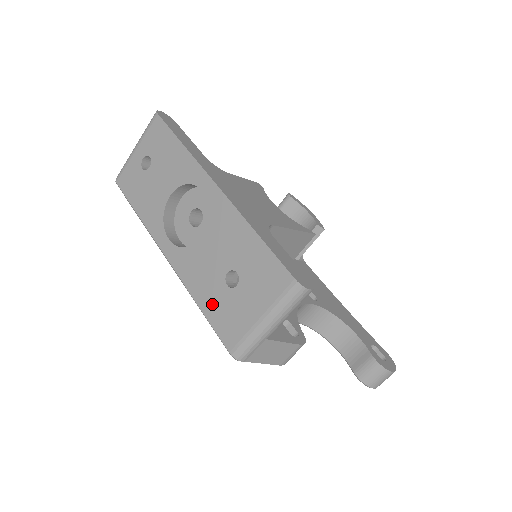
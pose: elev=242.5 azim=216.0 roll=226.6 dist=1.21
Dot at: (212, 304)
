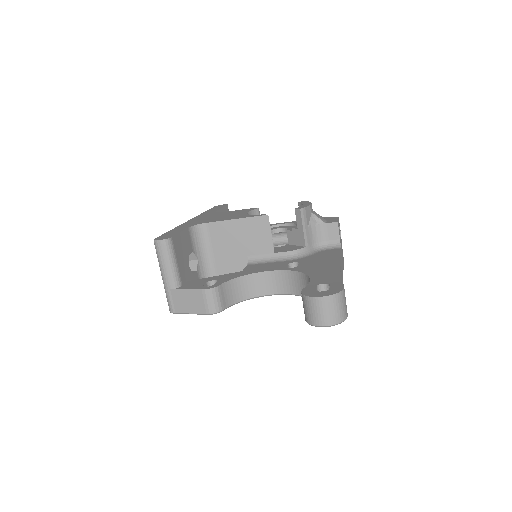
Dot at: occluded
